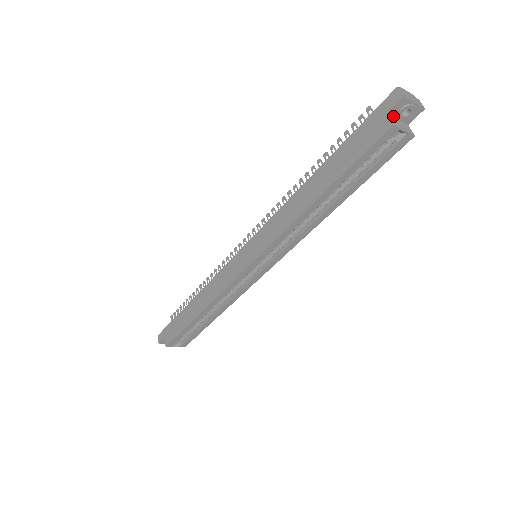
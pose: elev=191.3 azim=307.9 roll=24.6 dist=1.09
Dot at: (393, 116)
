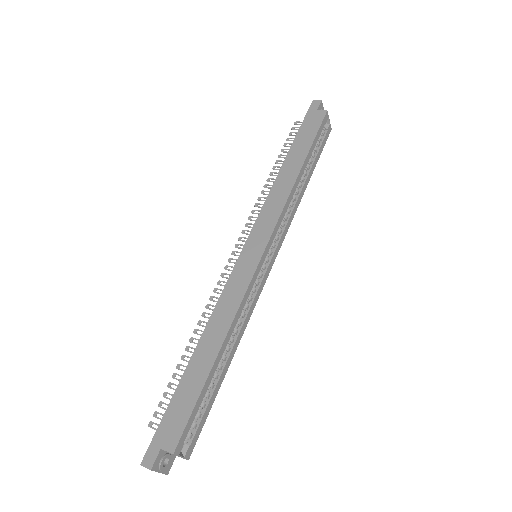
Dot at: occluded
